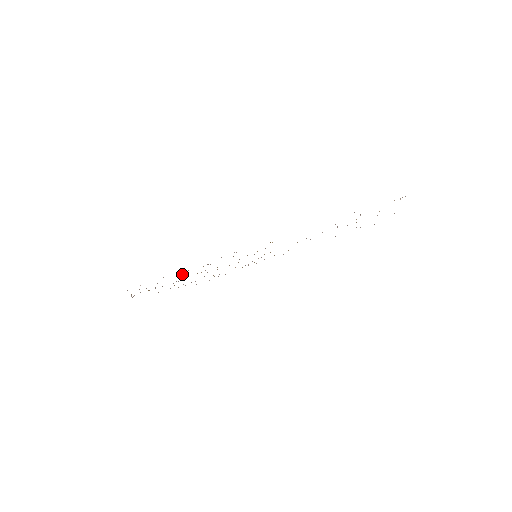
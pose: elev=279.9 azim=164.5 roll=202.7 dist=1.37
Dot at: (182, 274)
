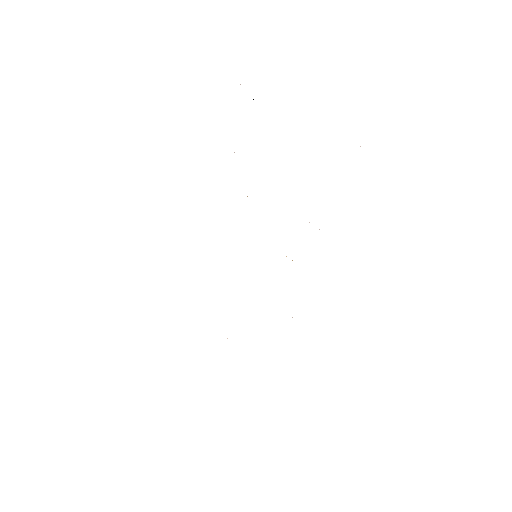
Dot at: occluded
